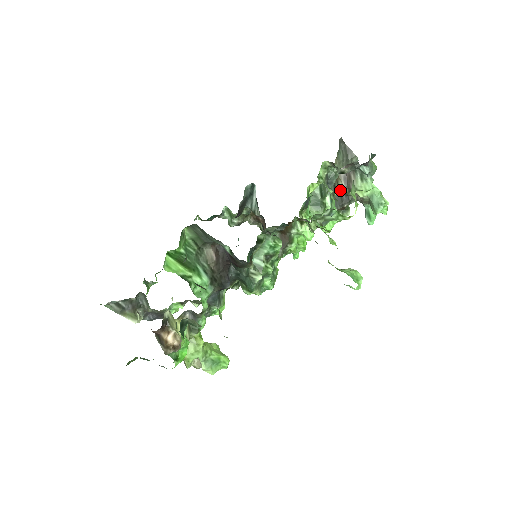
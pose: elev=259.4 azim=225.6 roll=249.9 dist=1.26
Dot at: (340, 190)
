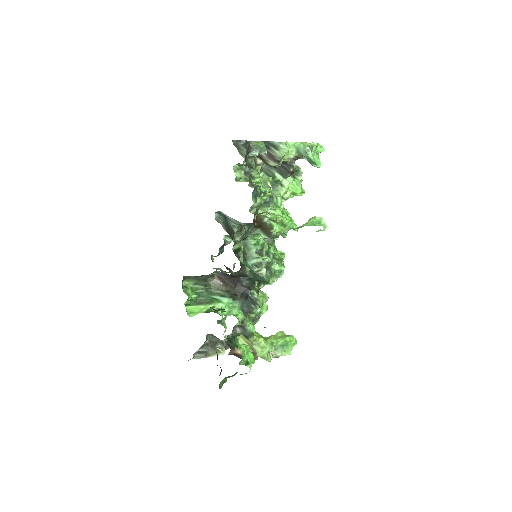
Dot at: (274, 166)
